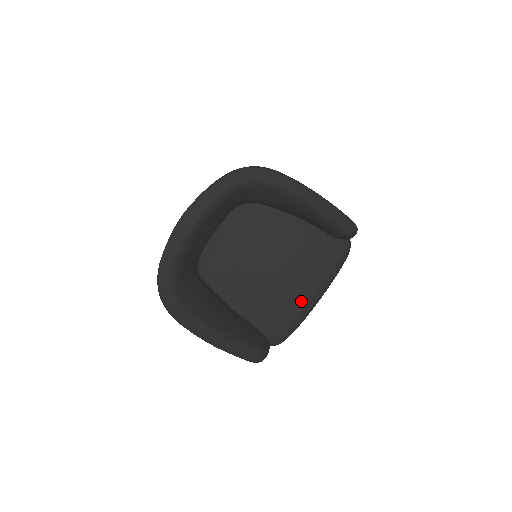
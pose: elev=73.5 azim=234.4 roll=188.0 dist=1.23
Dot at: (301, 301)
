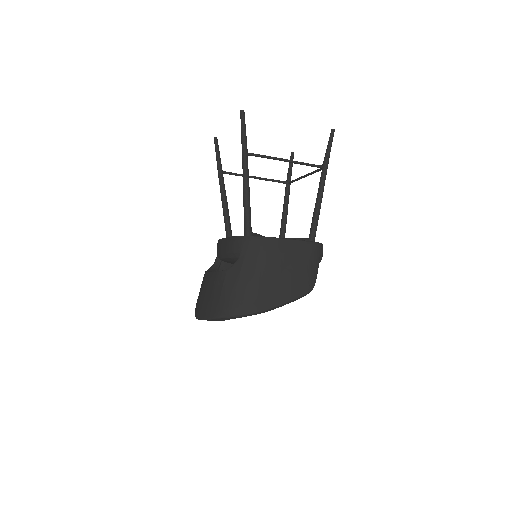
Dot at: occluded
